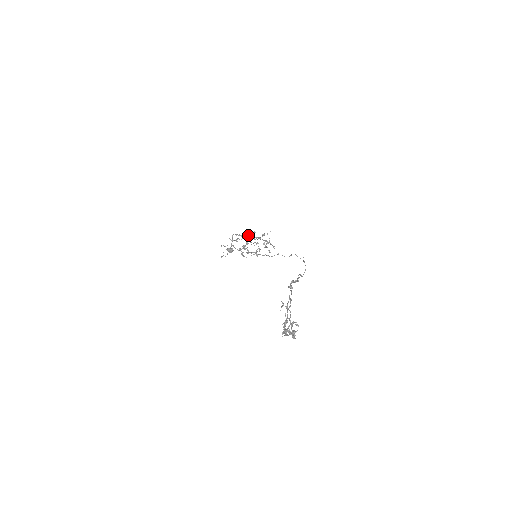
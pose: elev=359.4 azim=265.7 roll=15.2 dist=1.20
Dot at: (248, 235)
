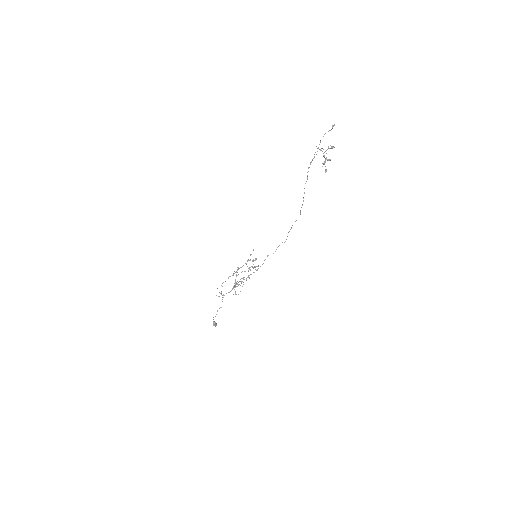
Dot at: occluded
